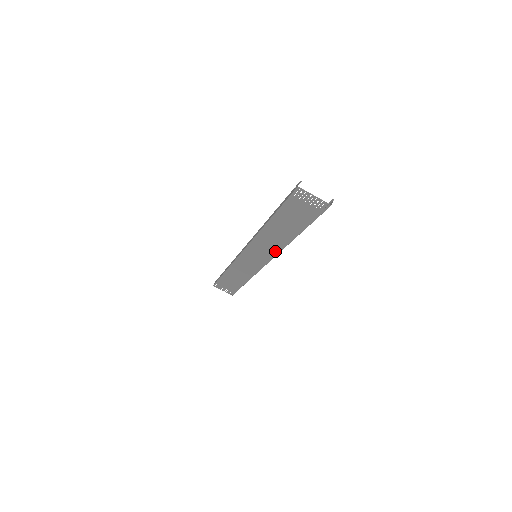
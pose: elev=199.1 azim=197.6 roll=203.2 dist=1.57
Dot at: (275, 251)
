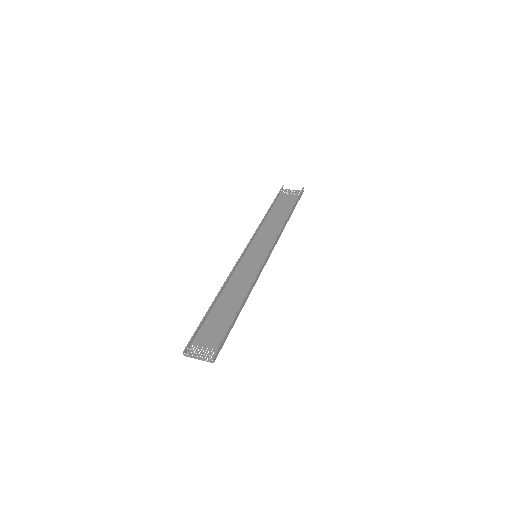
Dot at: (254, 278)
